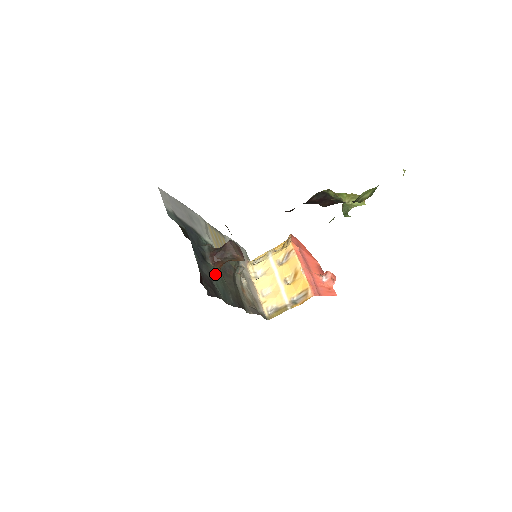
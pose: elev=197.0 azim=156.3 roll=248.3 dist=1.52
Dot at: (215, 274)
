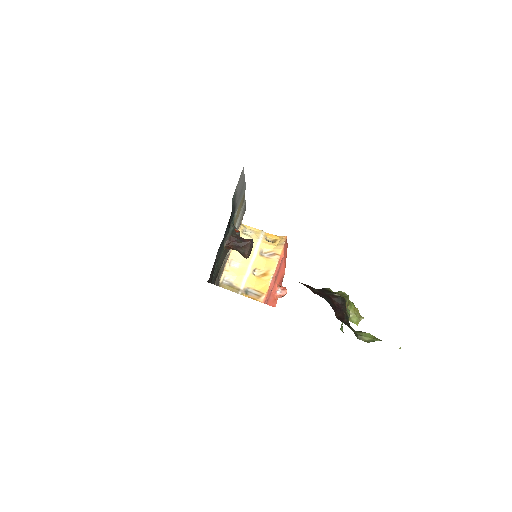
Dot at: occluded
